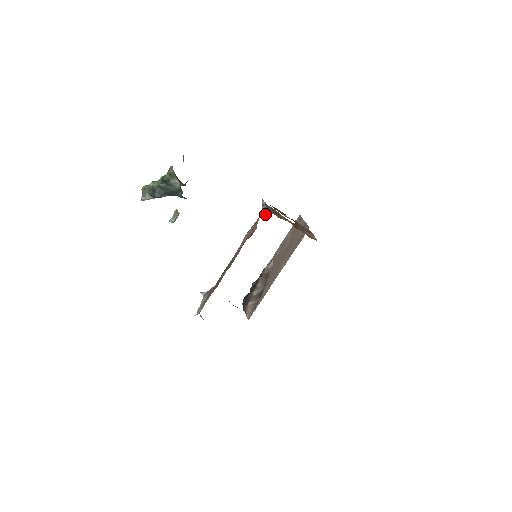
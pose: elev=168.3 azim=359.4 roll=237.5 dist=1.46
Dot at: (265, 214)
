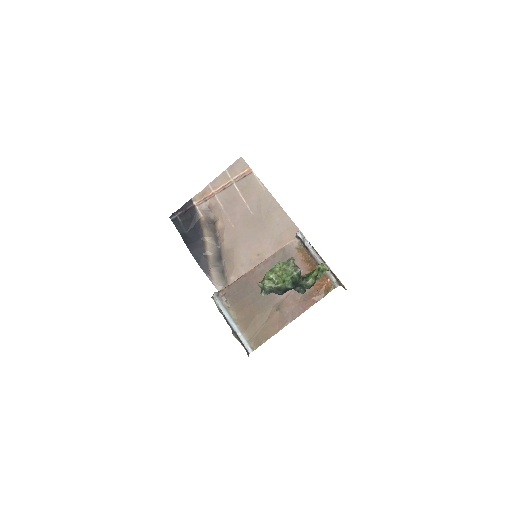
Dot at: occluded
